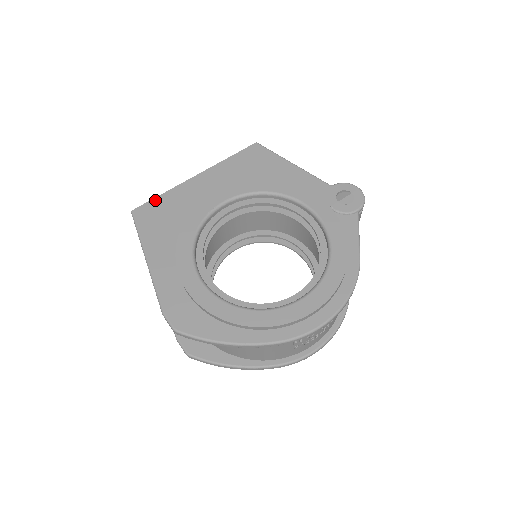
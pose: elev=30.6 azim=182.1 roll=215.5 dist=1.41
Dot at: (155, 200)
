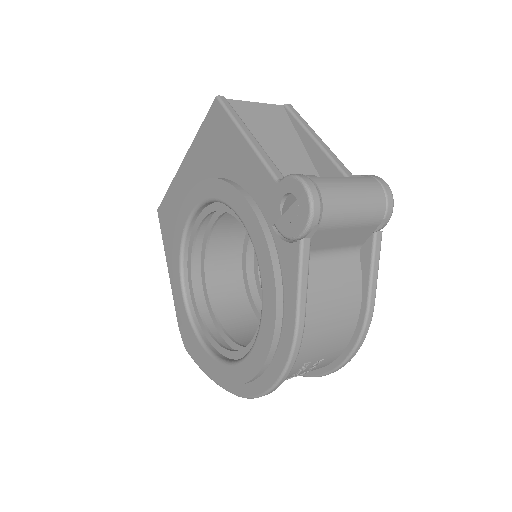
Dot at: (165, 198)
